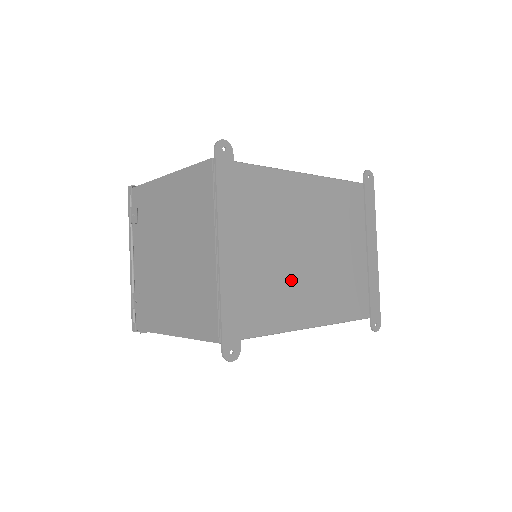
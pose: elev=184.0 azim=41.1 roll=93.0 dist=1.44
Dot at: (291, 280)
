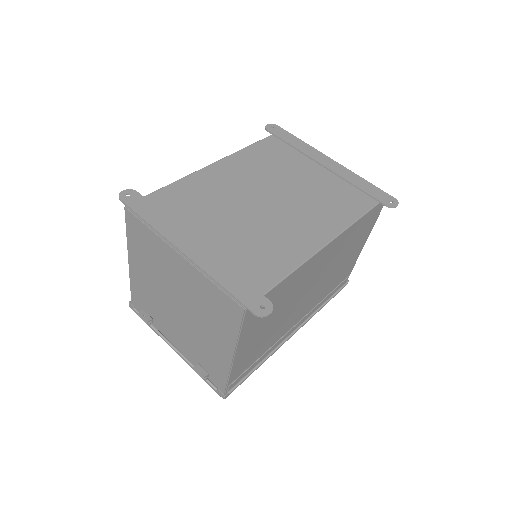
Dot at: (271, 228)
